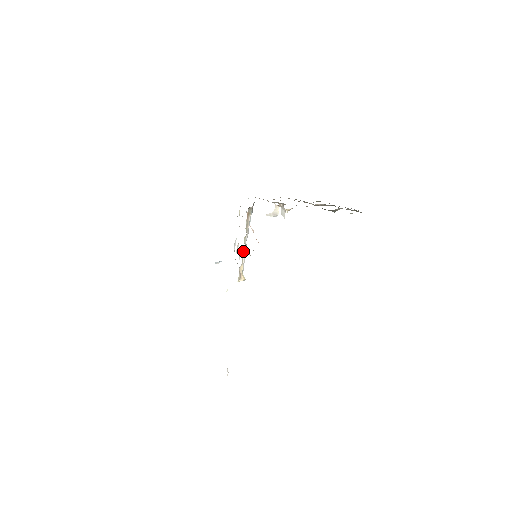
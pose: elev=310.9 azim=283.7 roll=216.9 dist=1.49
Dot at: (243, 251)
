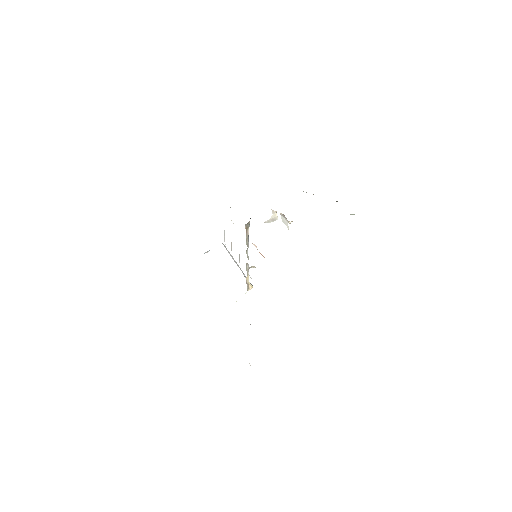
Dot at: (247, 263)
